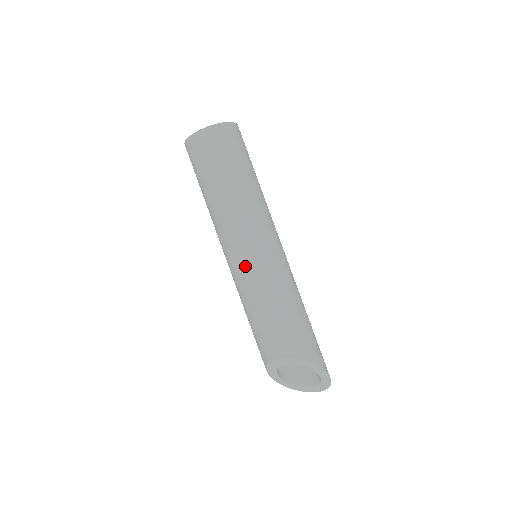
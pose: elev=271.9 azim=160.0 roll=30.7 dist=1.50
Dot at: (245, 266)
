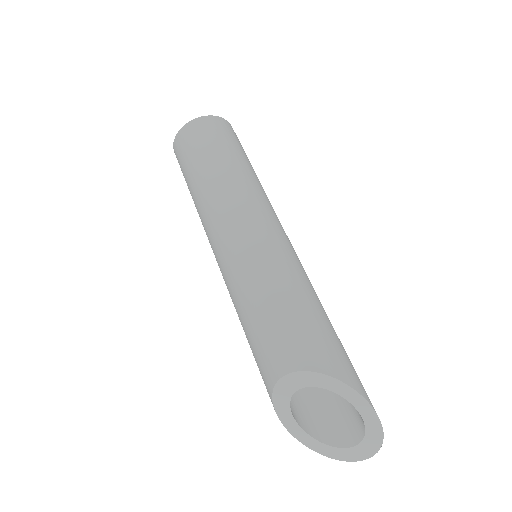
Dot at: (235, 253)
